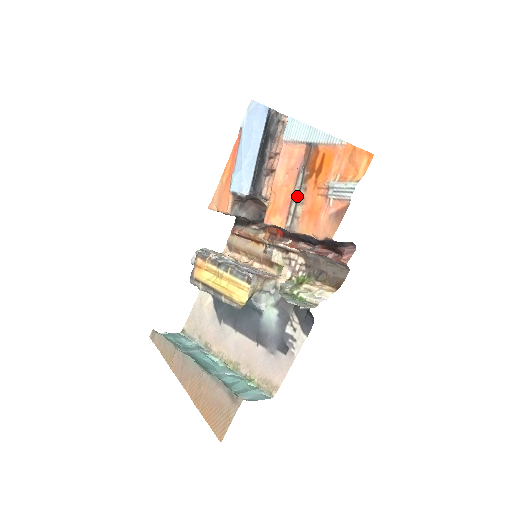
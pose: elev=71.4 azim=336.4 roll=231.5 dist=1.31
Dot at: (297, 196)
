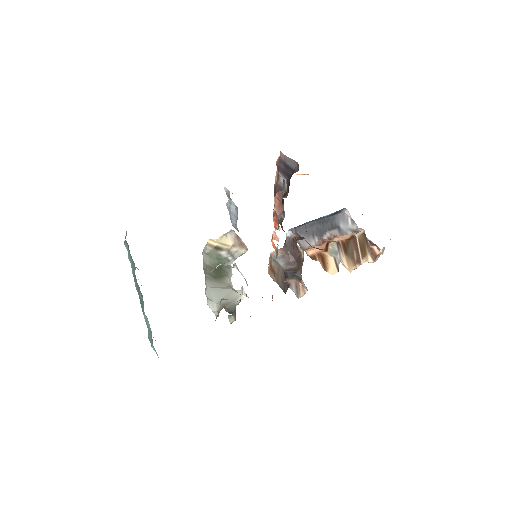
Dot at: occluded
